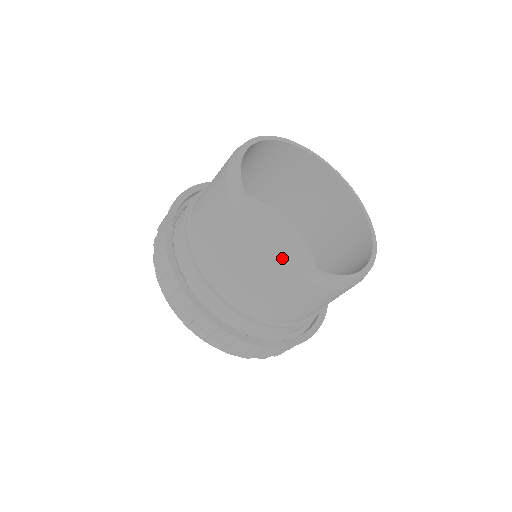
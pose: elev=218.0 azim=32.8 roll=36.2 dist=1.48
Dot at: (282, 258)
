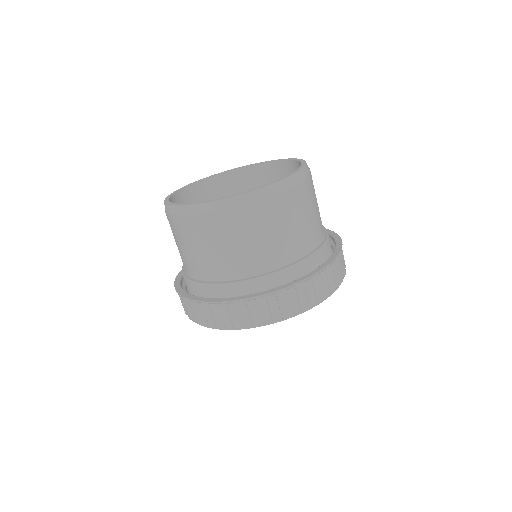
Dot at: (225, 203)
